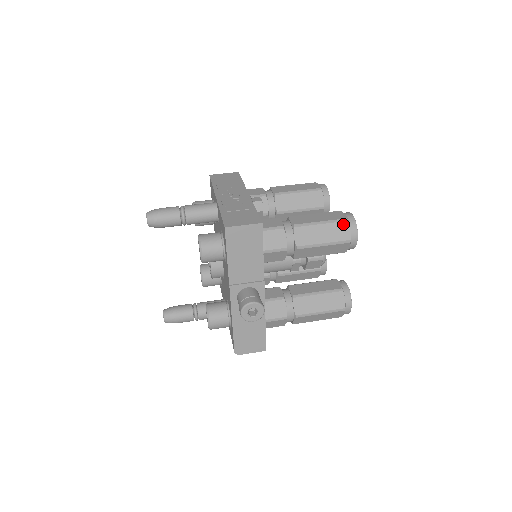
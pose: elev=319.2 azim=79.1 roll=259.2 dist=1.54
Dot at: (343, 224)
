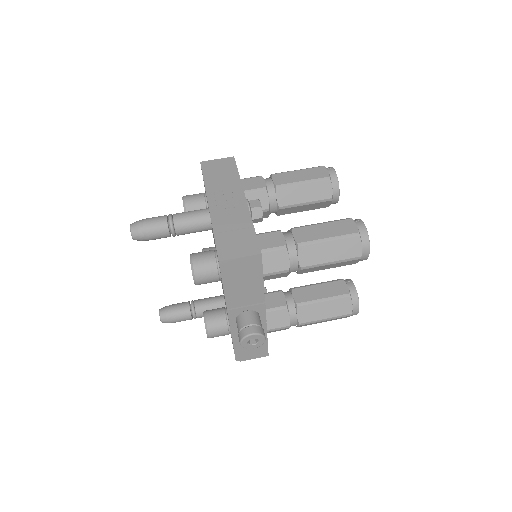
Dot at: (354, 240)
